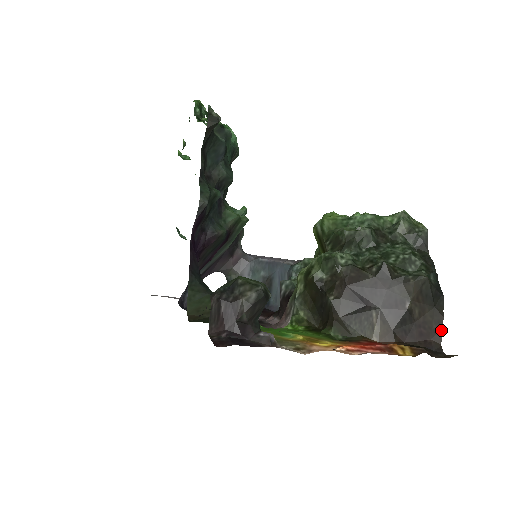
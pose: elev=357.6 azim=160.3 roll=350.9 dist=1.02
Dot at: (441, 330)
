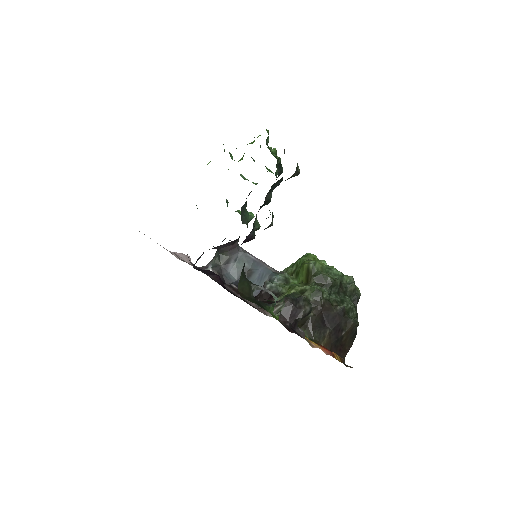
Dot at: (348, 351)
